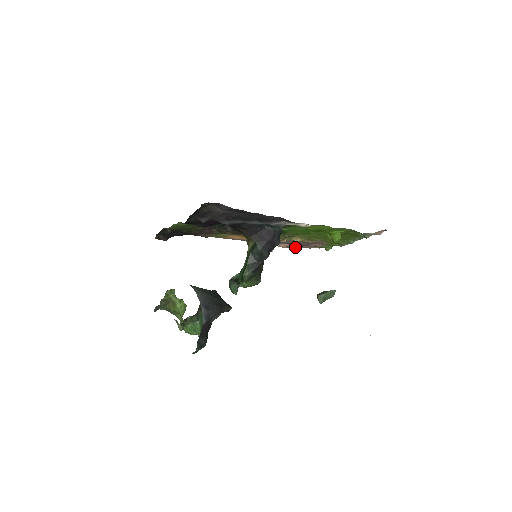
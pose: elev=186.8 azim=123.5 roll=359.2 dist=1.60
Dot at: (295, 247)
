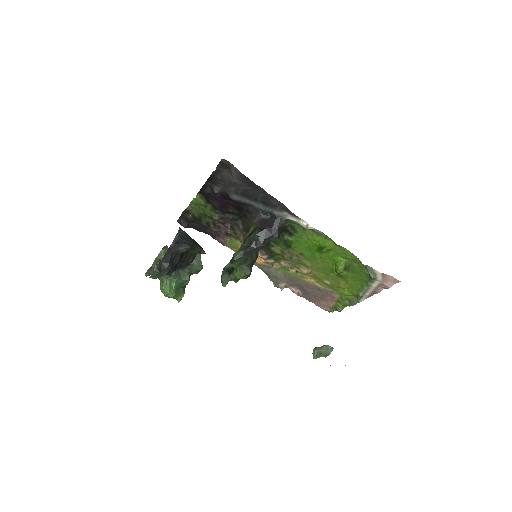
Dot at: (307, 299)
